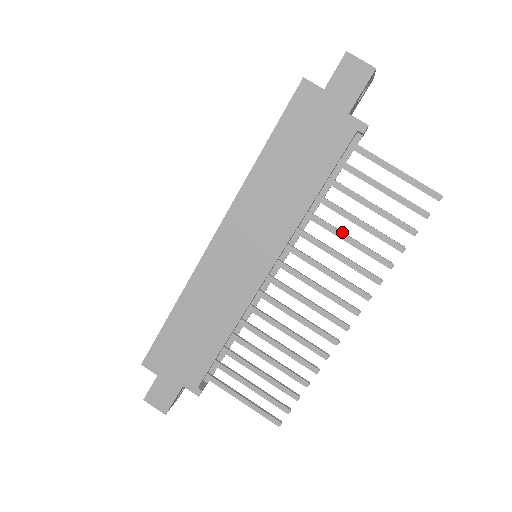
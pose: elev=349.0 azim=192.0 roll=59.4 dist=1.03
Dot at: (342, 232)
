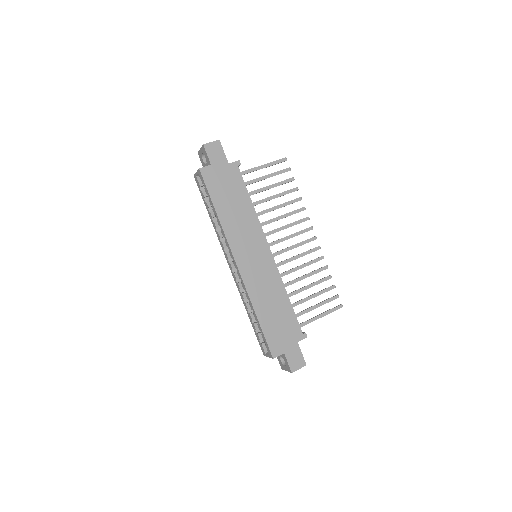
Dot at: (274, 207)
